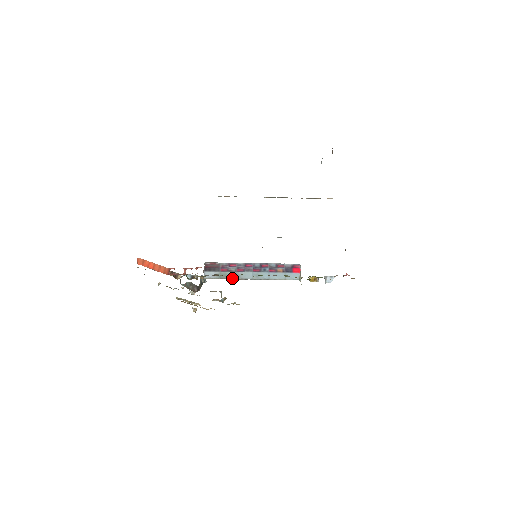
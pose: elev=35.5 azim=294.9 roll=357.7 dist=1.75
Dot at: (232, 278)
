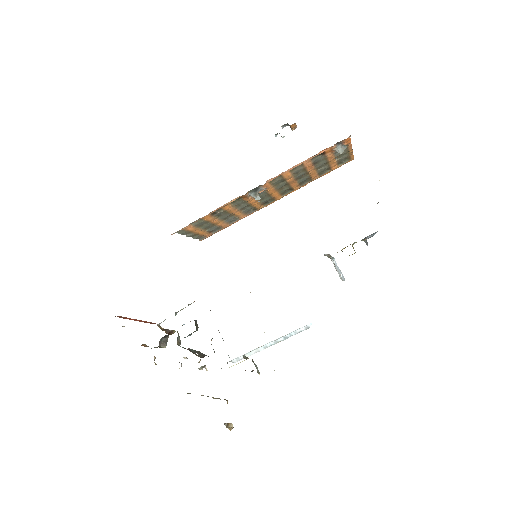
Dot at: occluded
